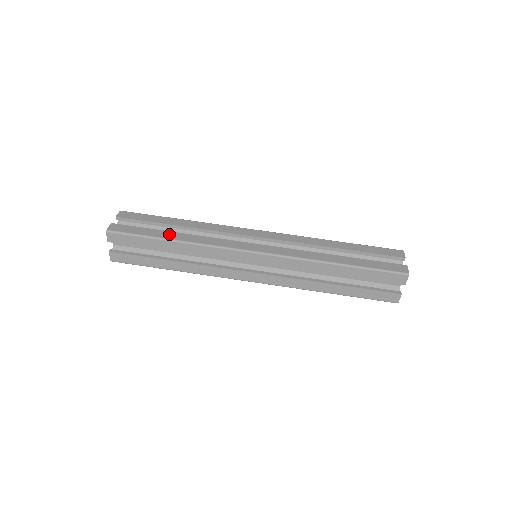
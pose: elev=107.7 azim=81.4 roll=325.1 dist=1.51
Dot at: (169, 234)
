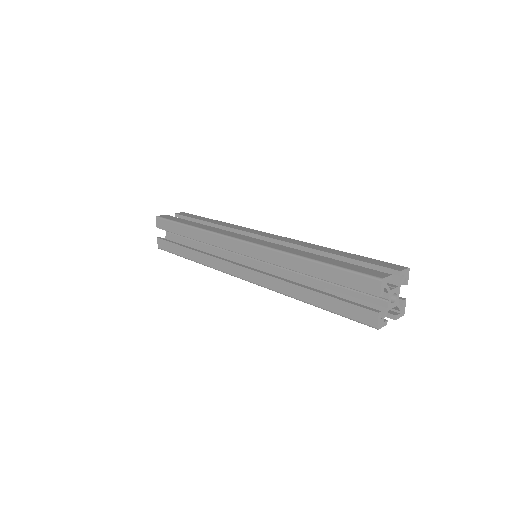
Dot at: (193, 223)
